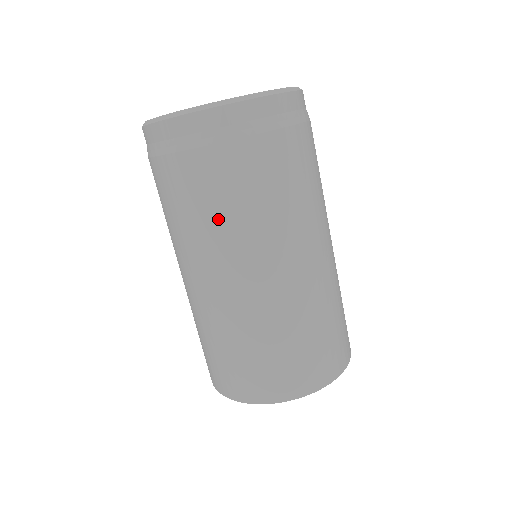
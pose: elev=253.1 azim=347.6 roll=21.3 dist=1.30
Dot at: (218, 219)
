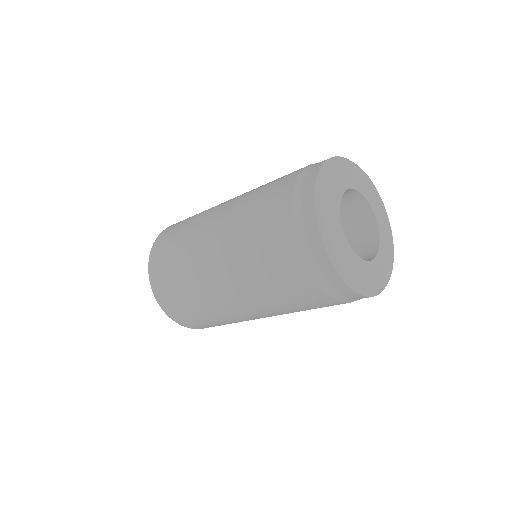
Dot at: (298, 310)
